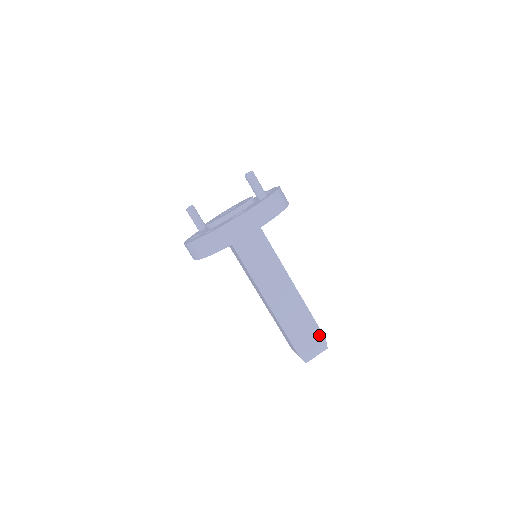
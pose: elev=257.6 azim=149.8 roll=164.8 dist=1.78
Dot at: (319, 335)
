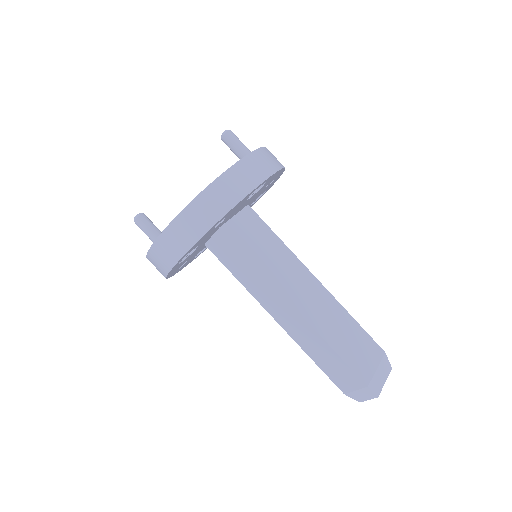
Dot at: (376, 349)
